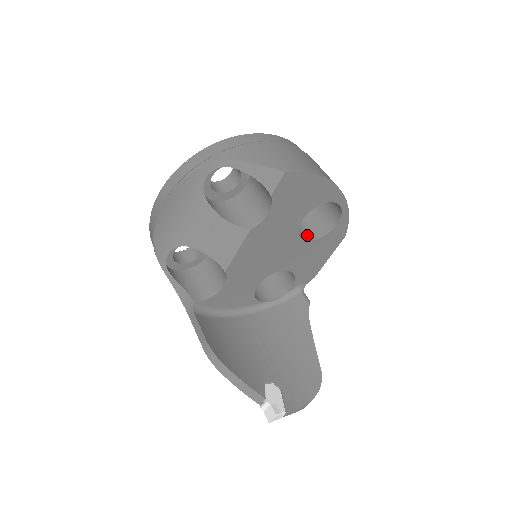
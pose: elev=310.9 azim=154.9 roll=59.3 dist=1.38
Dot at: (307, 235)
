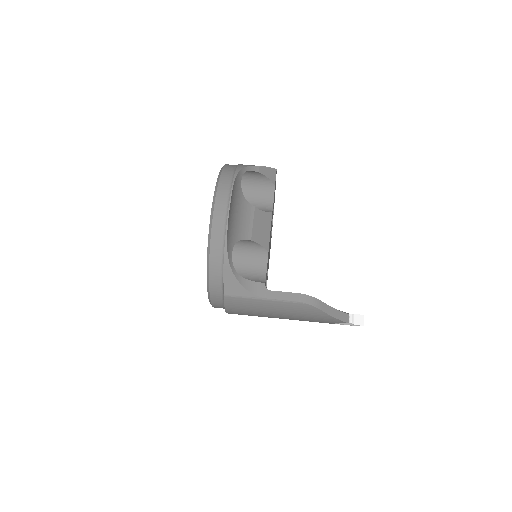
Dot at: occluded
